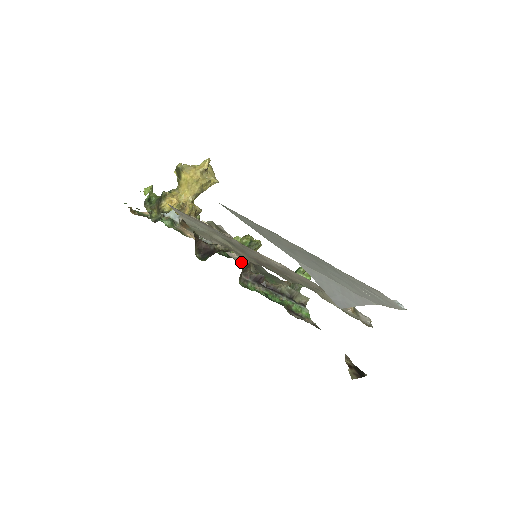
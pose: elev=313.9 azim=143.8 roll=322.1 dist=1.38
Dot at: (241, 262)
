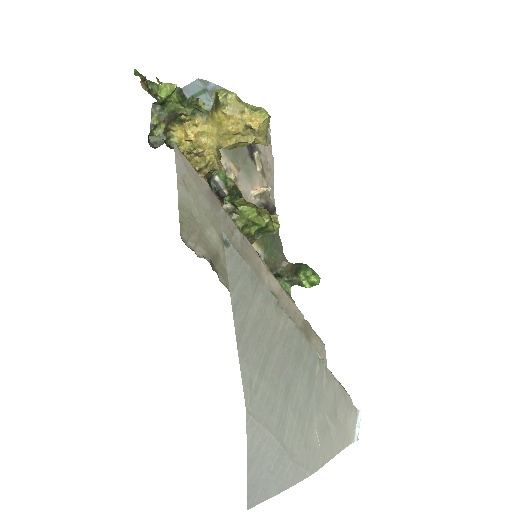
Dot at: occluded
